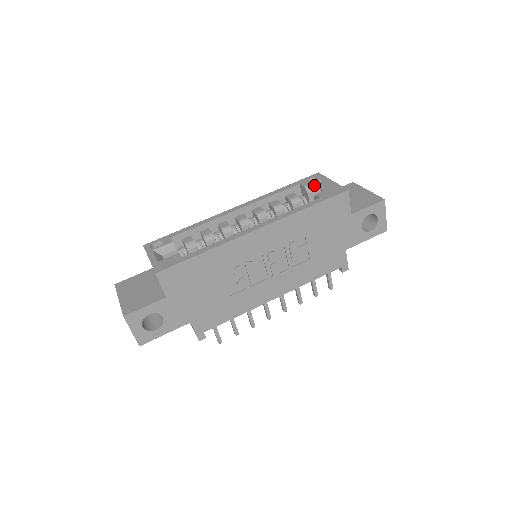
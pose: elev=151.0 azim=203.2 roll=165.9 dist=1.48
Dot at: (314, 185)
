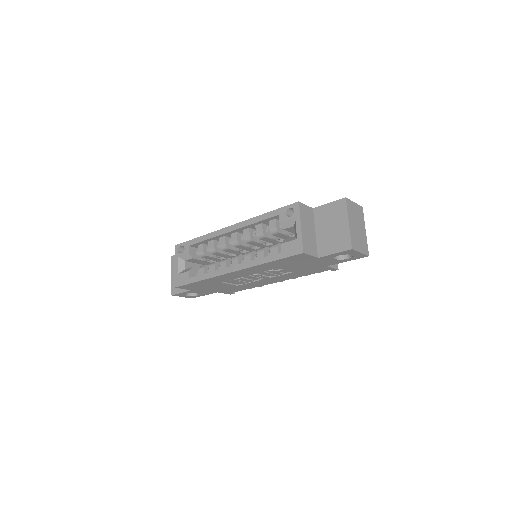
Dot at: (288, 222)
